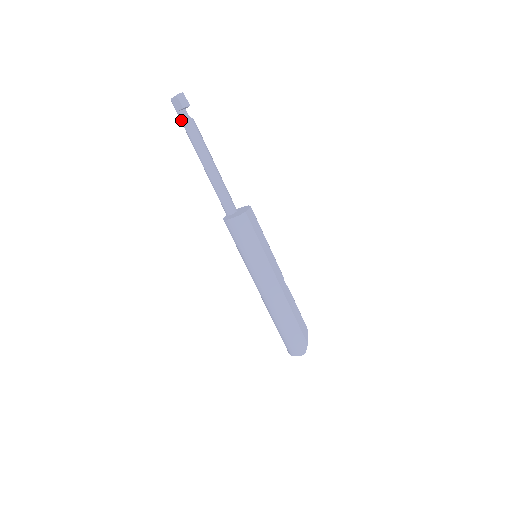
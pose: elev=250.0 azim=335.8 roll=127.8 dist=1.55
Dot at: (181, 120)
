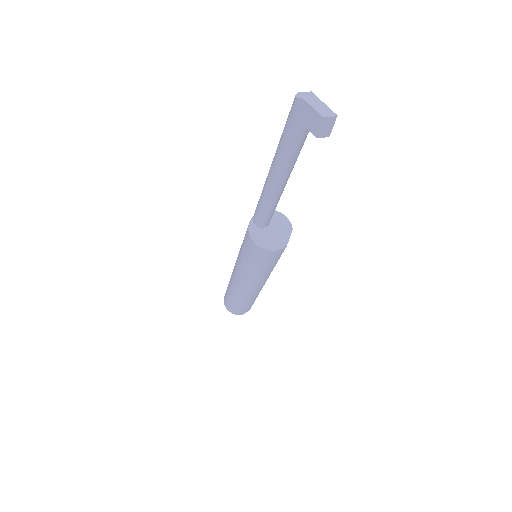
Dot at: (290, 129)
